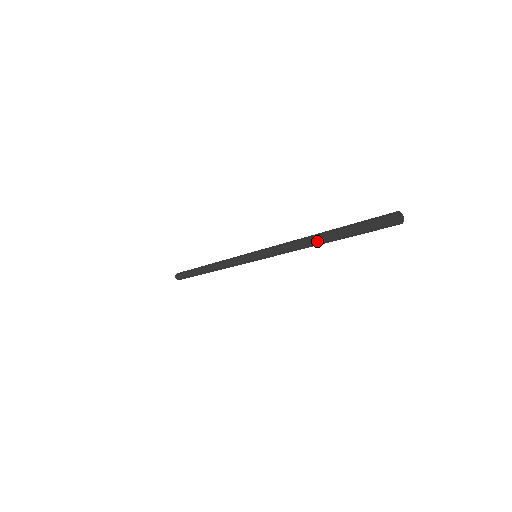
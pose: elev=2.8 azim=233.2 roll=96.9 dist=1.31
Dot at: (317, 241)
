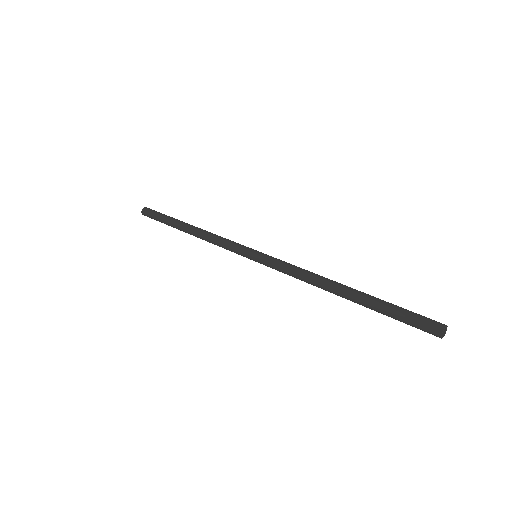
Dot at: (340, 294)
